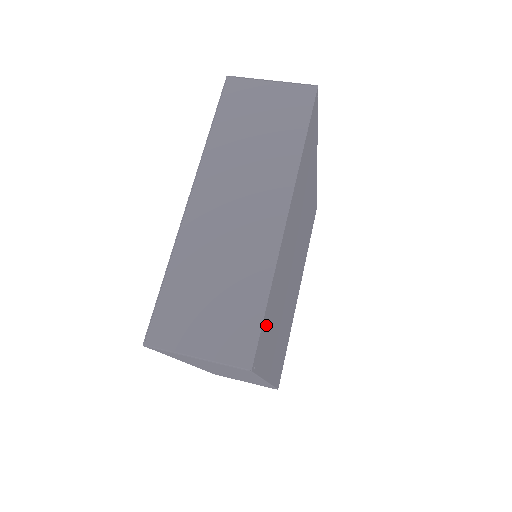
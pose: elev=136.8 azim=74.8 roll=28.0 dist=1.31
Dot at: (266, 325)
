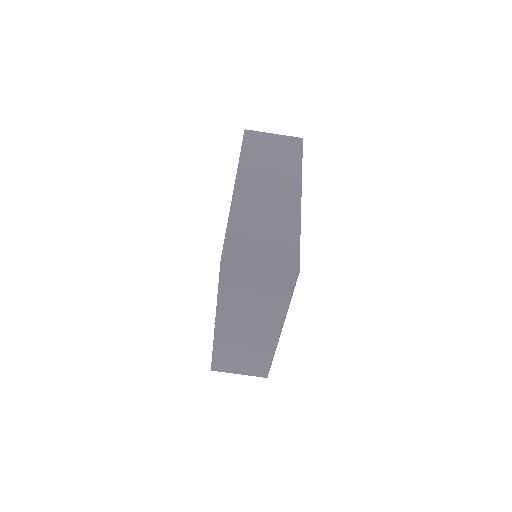
Dot at: occluded
